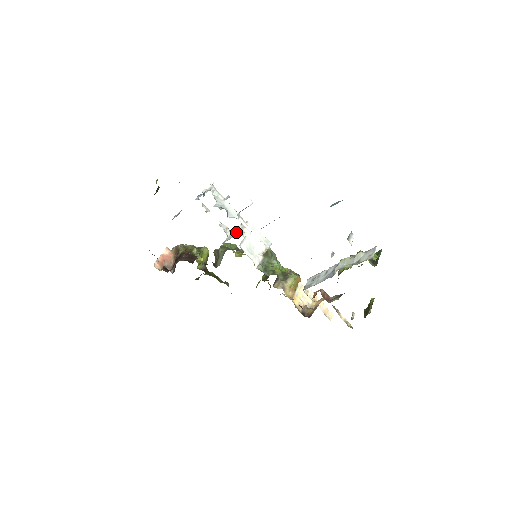
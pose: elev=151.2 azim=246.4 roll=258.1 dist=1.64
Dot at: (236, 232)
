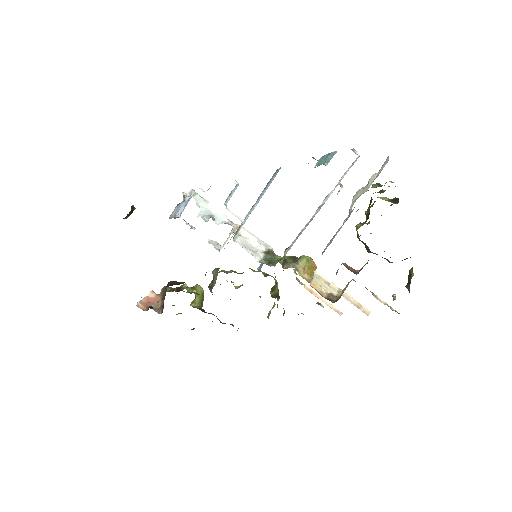
Dot at: occluded
